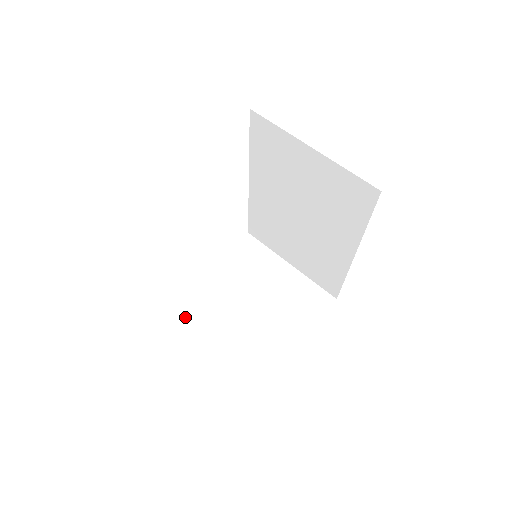
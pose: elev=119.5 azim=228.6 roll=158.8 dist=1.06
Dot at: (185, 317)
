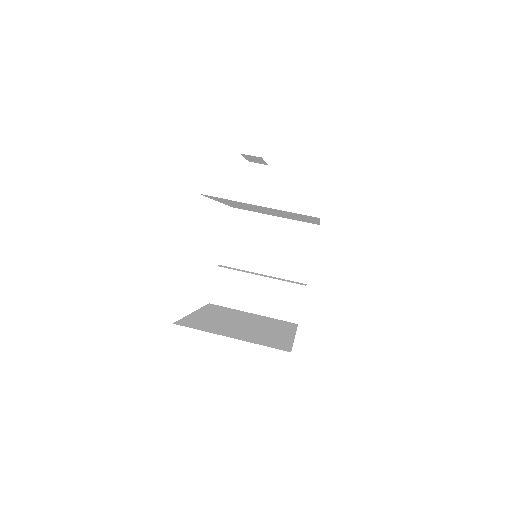
Dot at: (232, 300)
